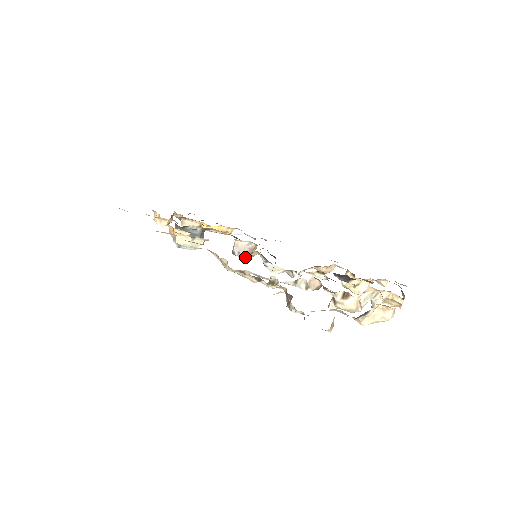
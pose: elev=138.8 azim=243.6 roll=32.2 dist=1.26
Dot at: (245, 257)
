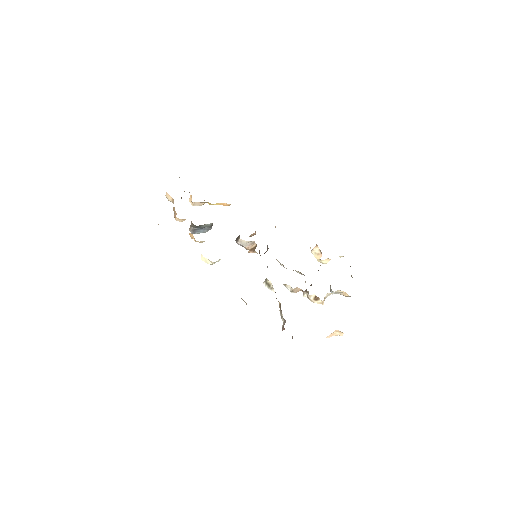
Dot at: (246, 249)
